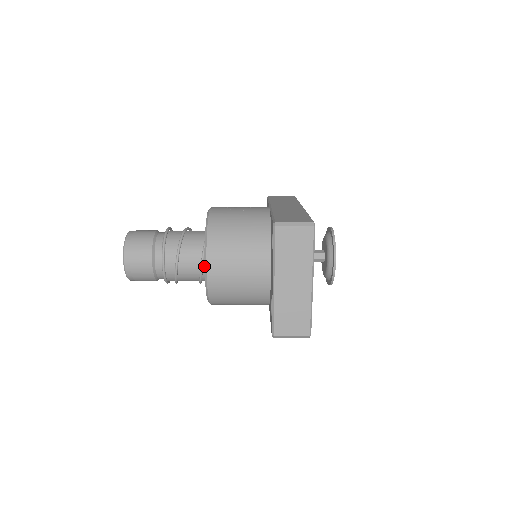
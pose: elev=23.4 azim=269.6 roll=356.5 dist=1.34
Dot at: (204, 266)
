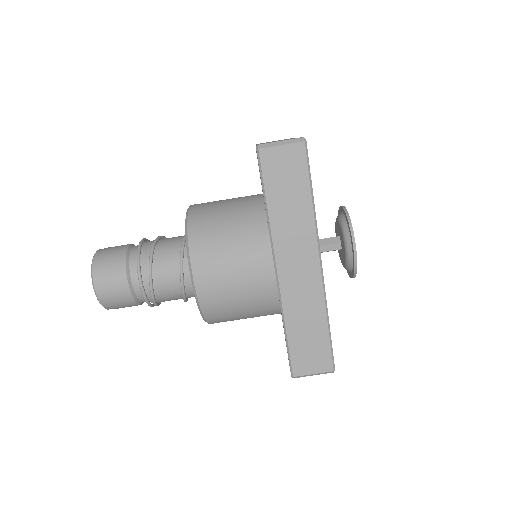
Dot at: occluded
